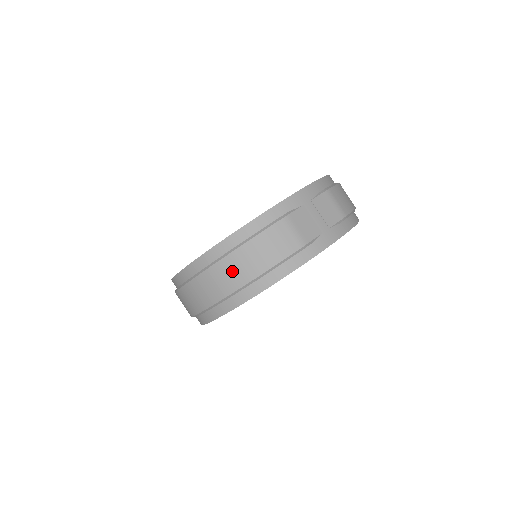
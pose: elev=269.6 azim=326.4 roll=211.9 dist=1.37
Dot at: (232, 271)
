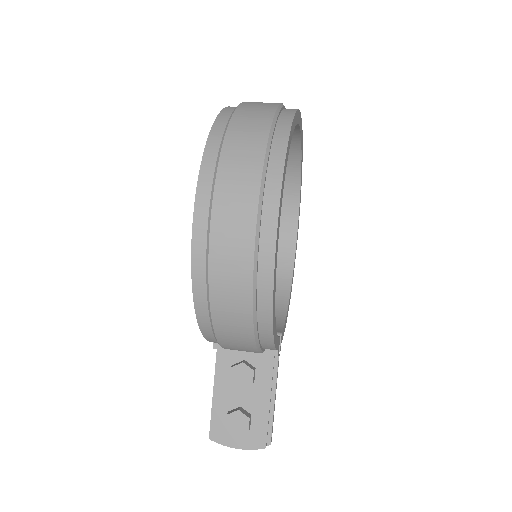
Dot at: (247, 129)
